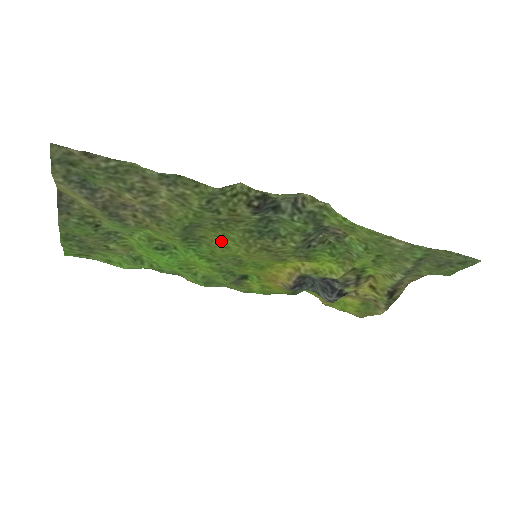
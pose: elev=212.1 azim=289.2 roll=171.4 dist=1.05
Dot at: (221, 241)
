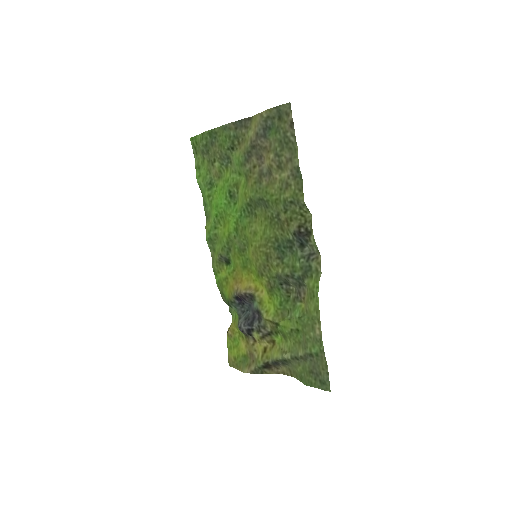
Dot at: (259, 227)
